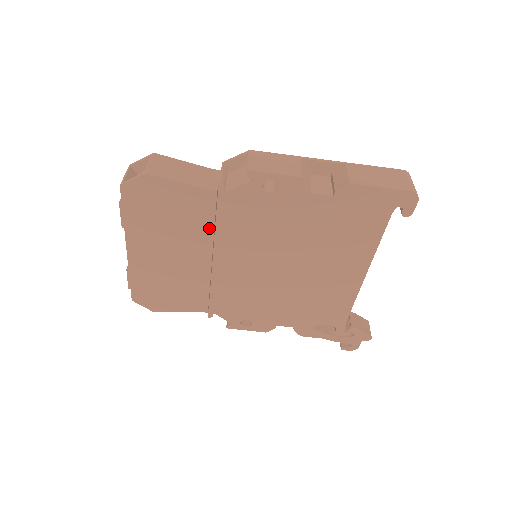
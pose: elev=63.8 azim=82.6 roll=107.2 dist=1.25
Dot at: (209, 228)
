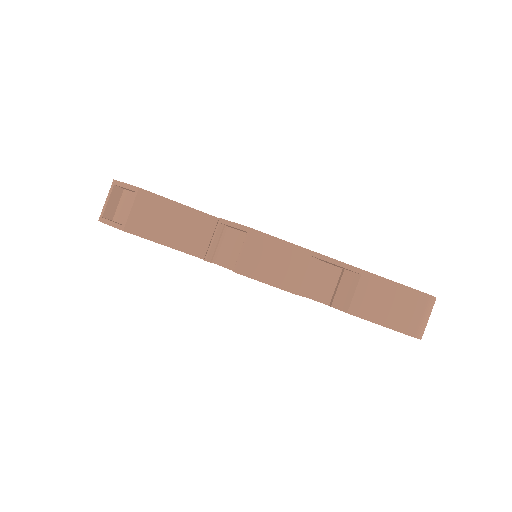
Dot at: occluded
